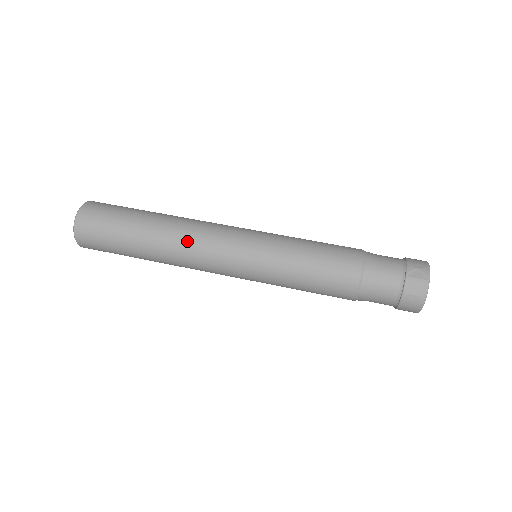
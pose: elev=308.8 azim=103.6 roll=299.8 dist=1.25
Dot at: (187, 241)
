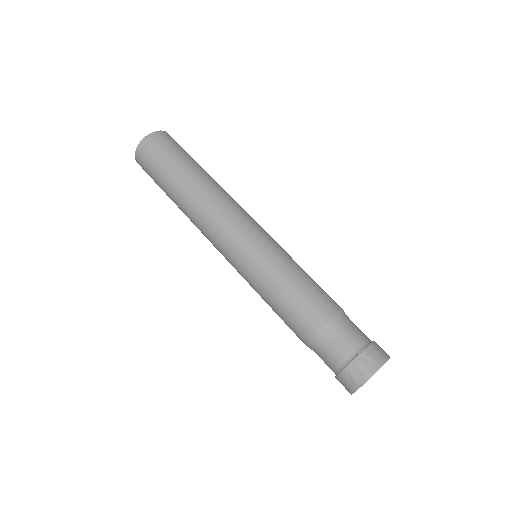
Dot at: (207, 209)
